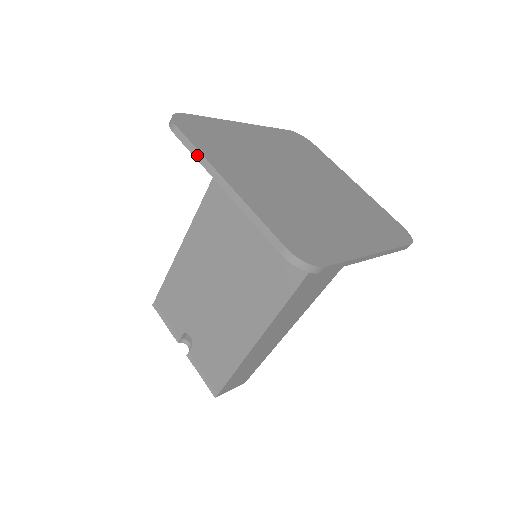
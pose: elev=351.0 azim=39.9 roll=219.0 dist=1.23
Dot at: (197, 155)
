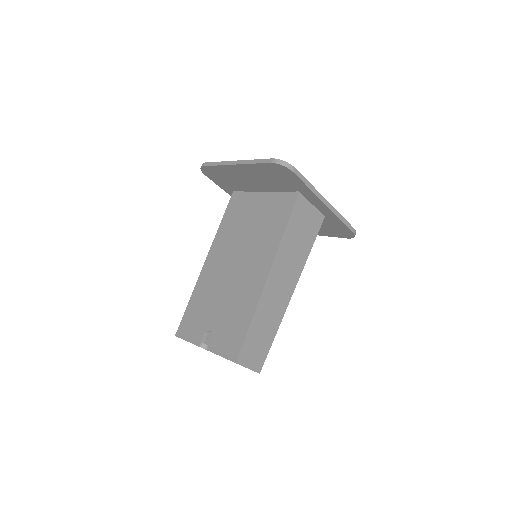
Dot at: (218, 164)
